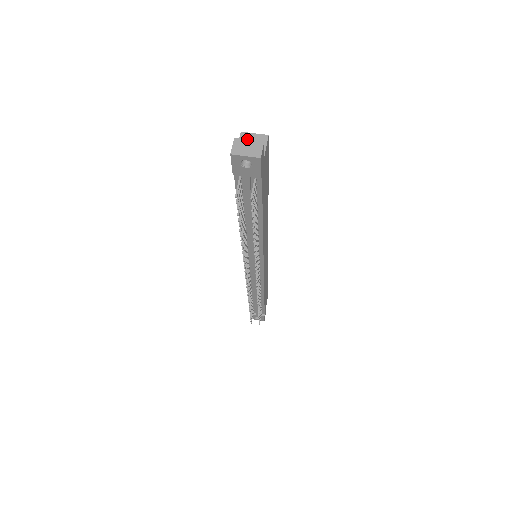
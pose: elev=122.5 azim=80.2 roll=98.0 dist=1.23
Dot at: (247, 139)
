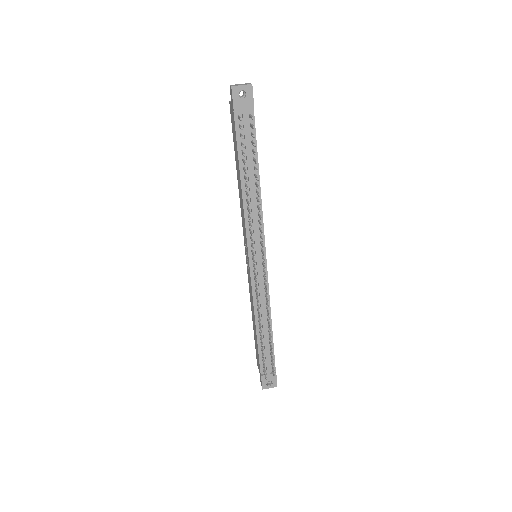
Dot at: (238, 84)
